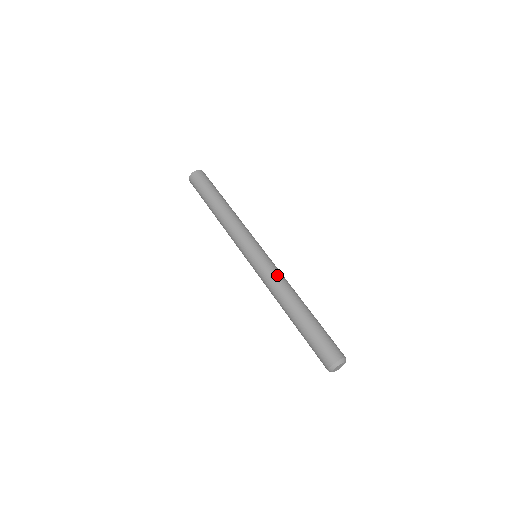
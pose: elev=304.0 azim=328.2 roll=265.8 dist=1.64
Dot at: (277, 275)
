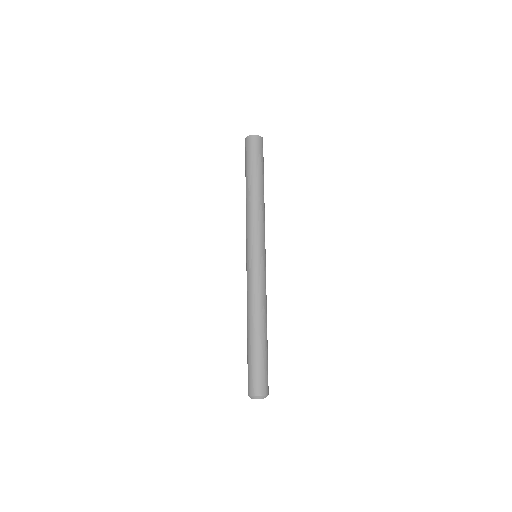
Dot at: (251, 289)
